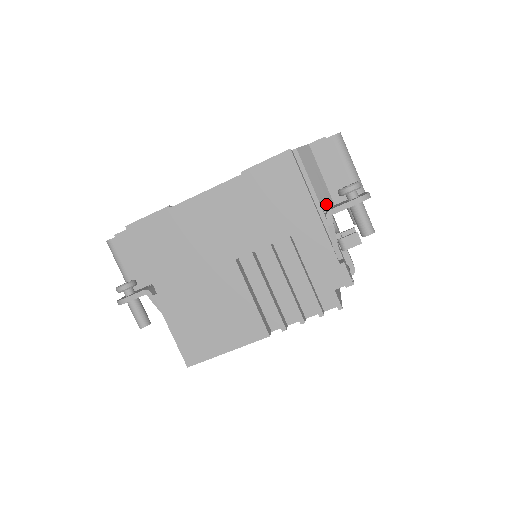
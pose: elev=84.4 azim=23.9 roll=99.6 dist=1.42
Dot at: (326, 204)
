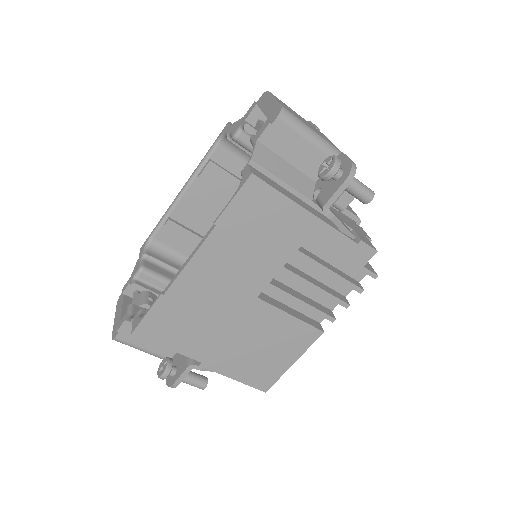
Dot at: (309, 190)
